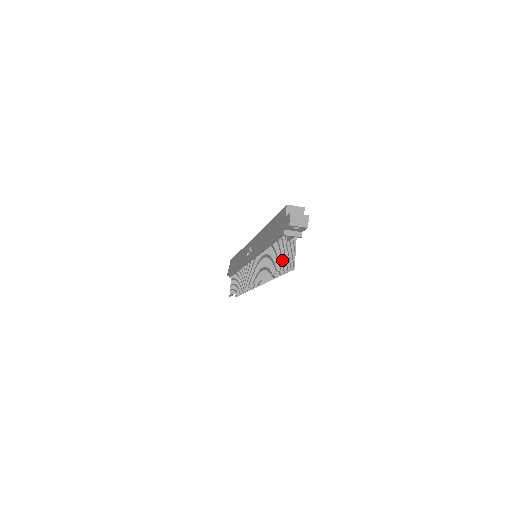
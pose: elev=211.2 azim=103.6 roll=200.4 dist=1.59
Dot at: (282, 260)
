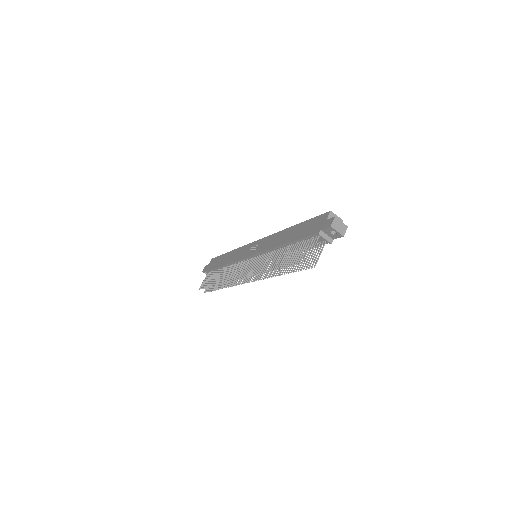
Dot at: (307, 255)
